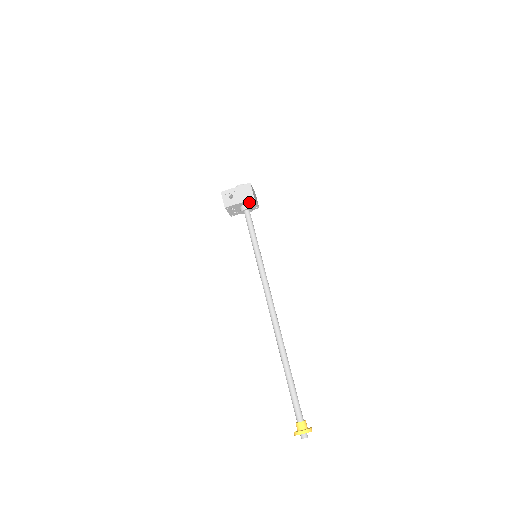
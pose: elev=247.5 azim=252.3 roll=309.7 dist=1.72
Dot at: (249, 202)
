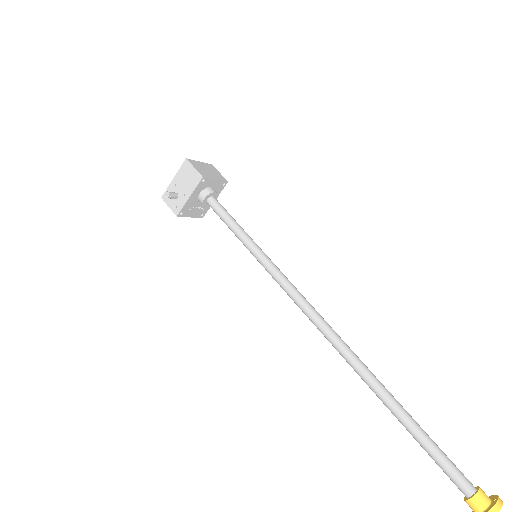
Dot at: (202, 186)
